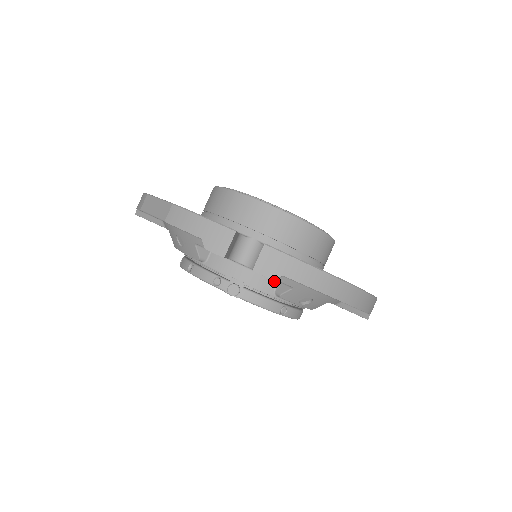
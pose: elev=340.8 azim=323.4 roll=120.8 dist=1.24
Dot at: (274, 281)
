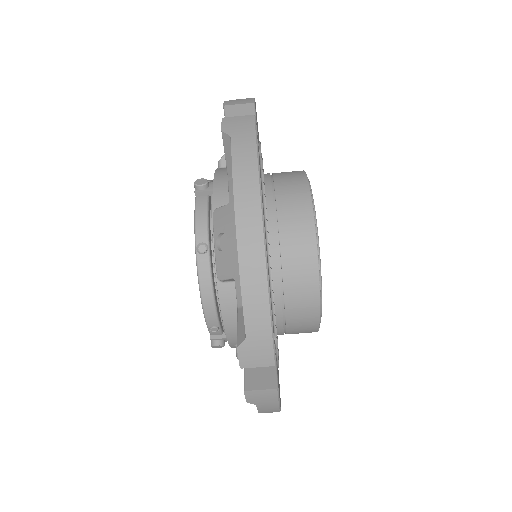
Dot at: occluded
